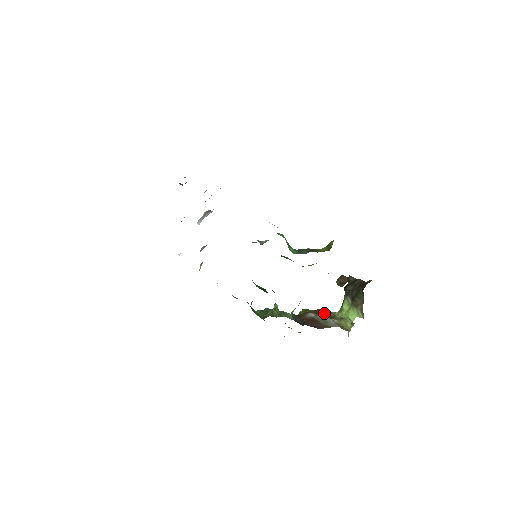
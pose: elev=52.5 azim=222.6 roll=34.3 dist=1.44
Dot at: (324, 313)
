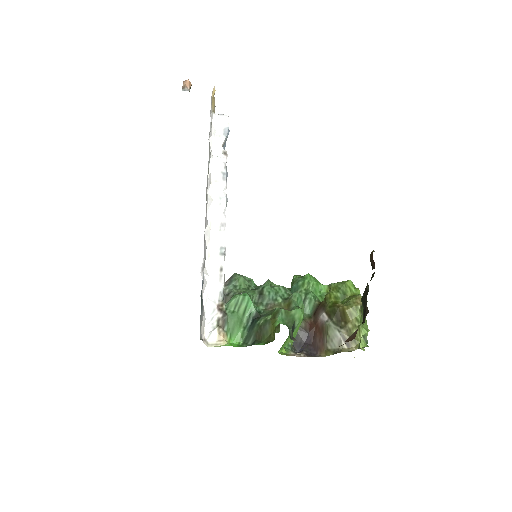
Dot at: (338, 316)
